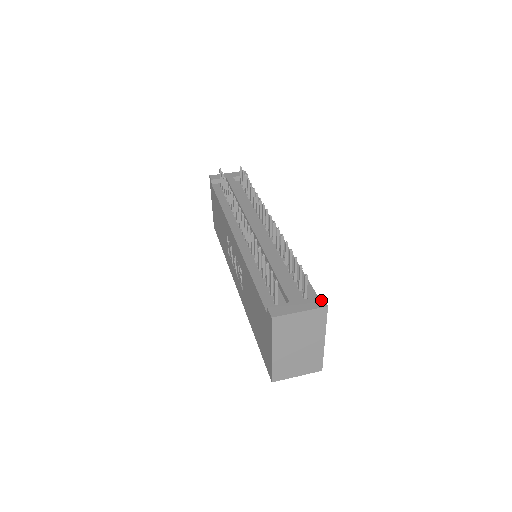
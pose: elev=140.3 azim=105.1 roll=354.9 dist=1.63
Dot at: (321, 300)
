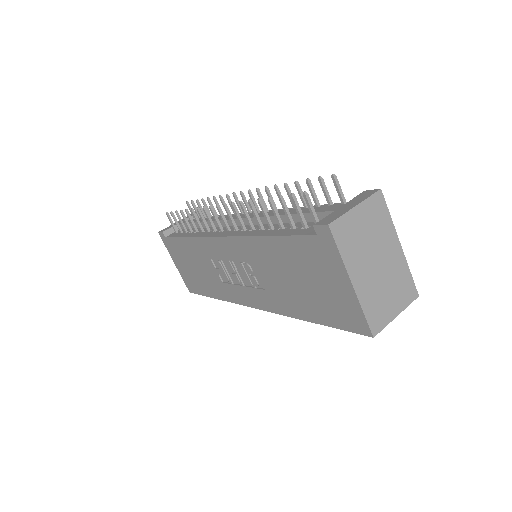
Dot at: (368, 191)
